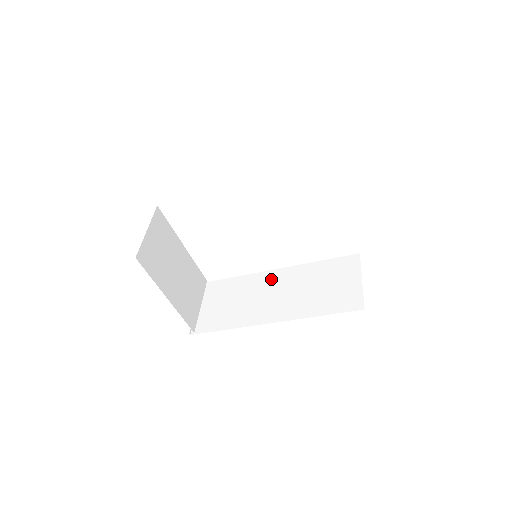
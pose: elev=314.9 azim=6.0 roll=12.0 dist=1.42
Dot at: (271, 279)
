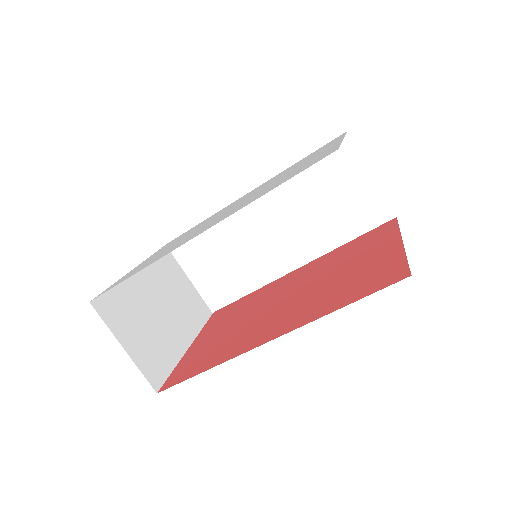
Dot at: (250, 213)
